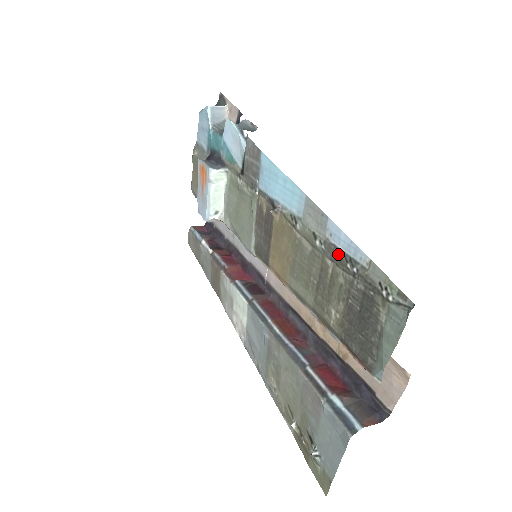
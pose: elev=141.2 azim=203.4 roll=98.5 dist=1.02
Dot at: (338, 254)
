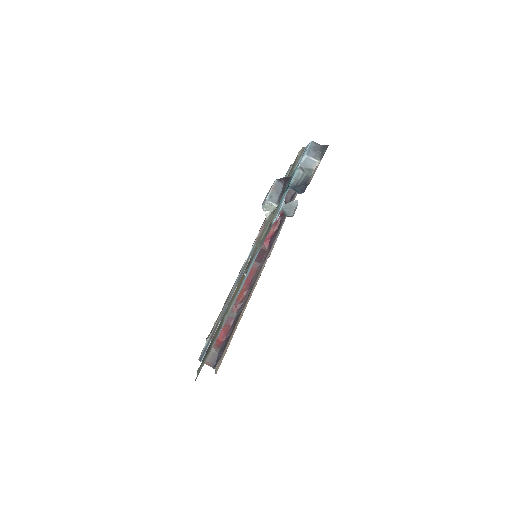
Dot at: (219, 332)
